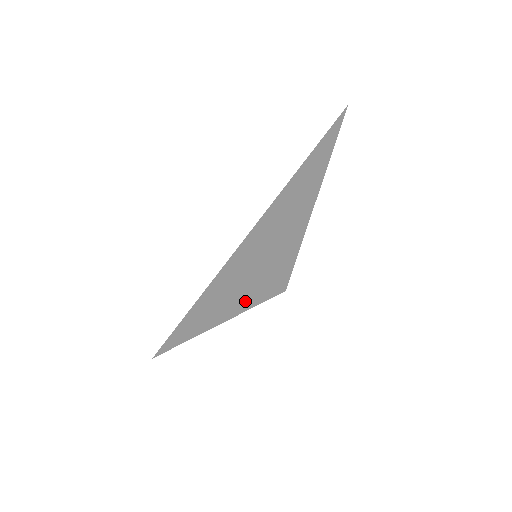
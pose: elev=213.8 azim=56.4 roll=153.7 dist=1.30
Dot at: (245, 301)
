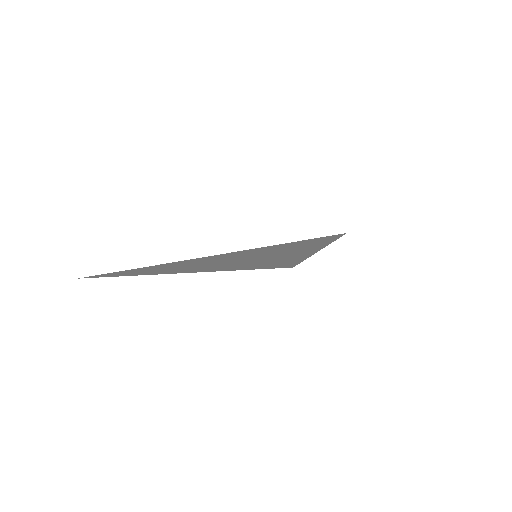
Dot at: (241, 267)
